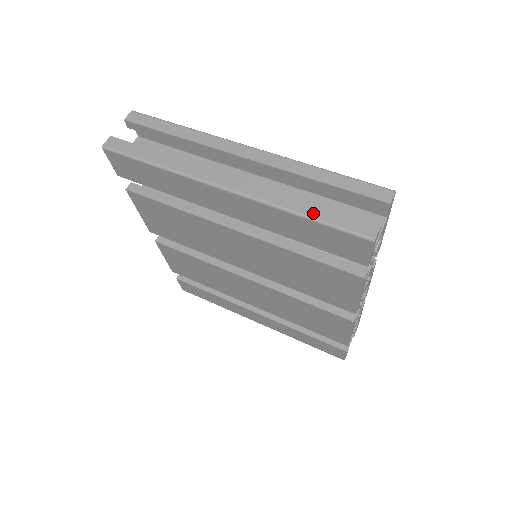
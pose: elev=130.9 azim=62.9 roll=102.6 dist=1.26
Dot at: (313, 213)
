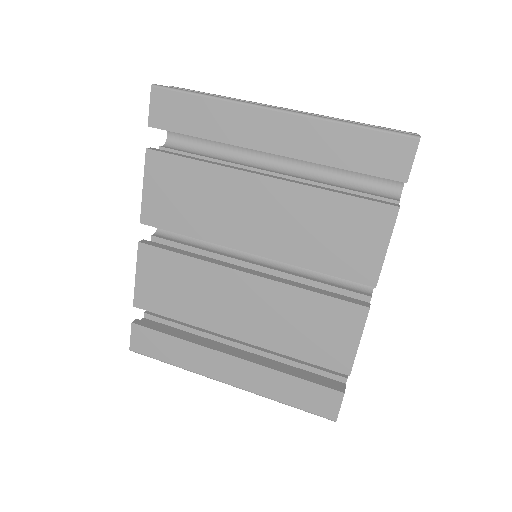
Dot at: (361, 124)
